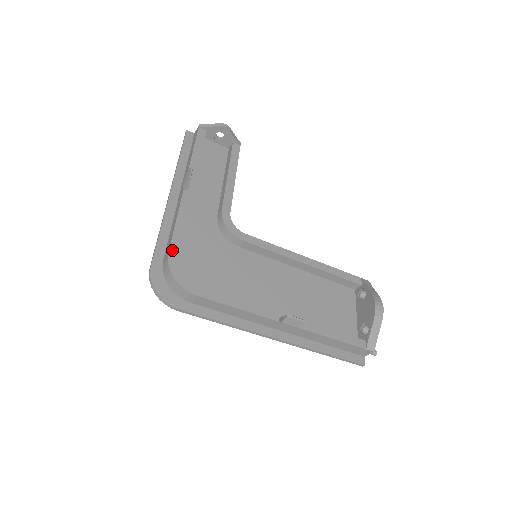
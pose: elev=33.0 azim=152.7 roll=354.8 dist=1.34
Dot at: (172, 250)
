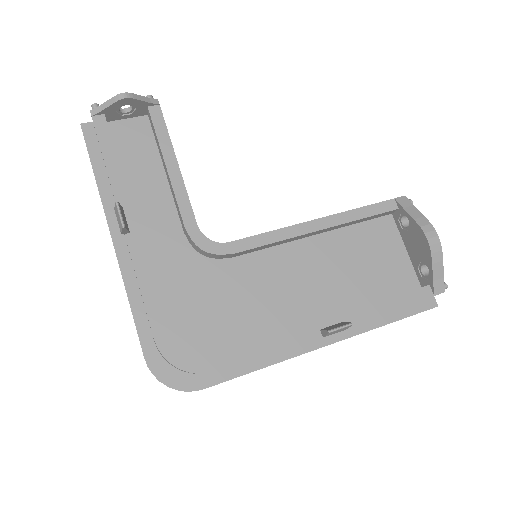
Dot at: (156, 333)
